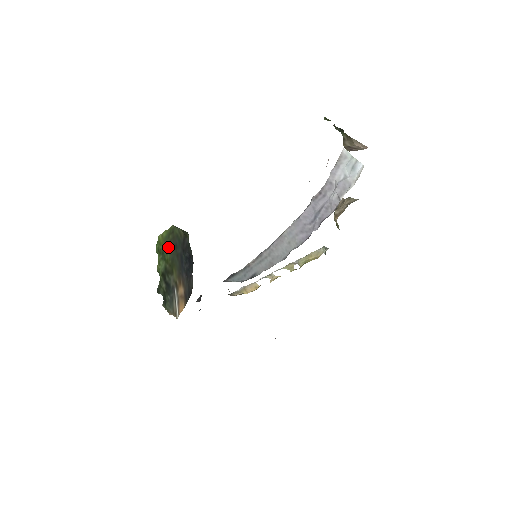
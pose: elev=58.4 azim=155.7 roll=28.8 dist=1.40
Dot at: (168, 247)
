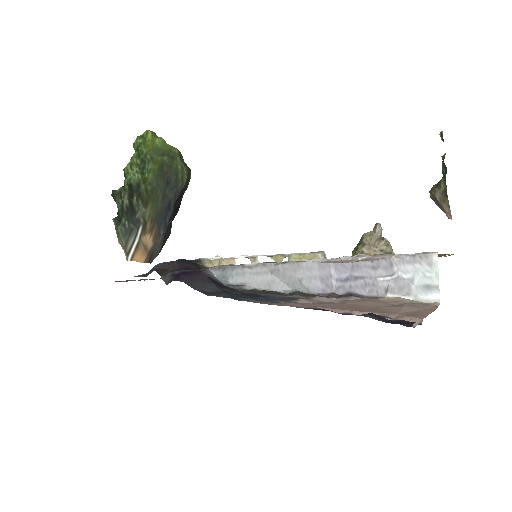
Dot at: (155, 166)
